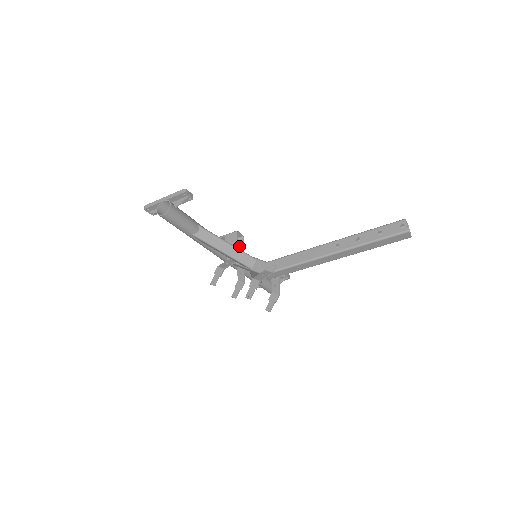
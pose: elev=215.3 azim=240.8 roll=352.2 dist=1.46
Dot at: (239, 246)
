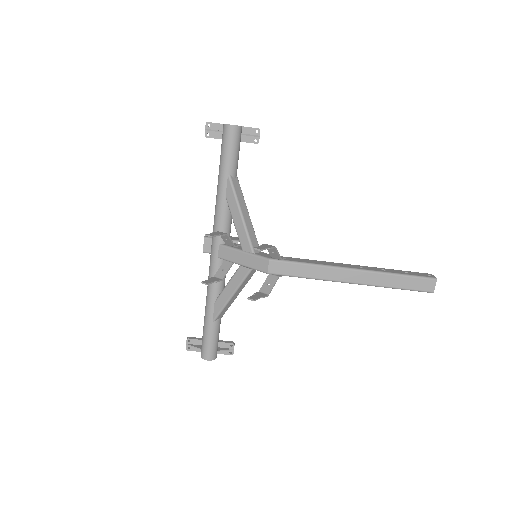
Dot at: occluded
